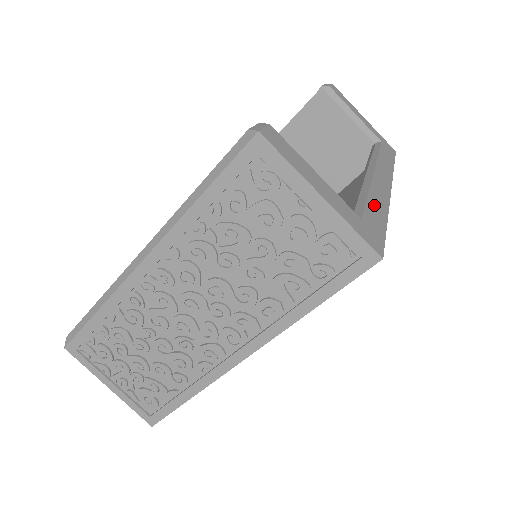
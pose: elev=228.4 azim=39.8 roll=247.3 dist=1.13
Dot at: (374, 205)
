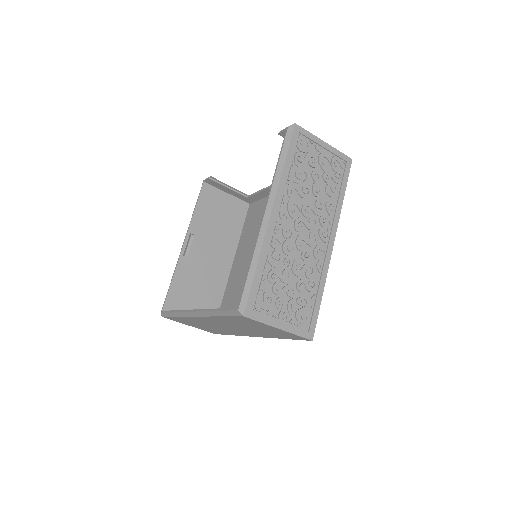
Dot at: occluded
